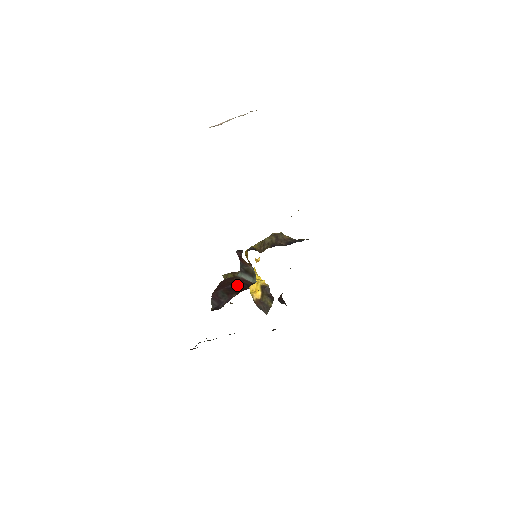
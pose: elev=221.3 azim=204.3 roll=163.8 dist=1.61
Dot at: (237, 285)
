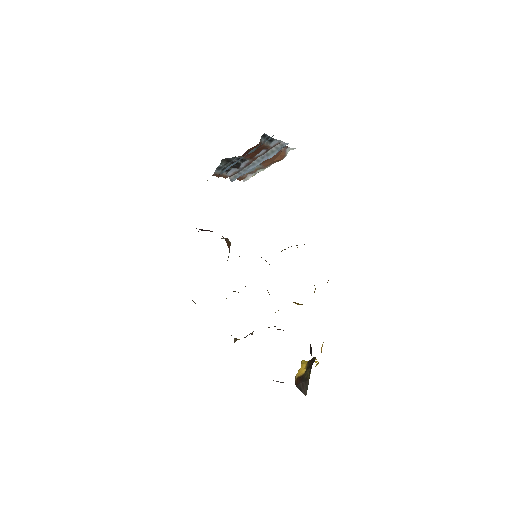
Dot at: occluded
